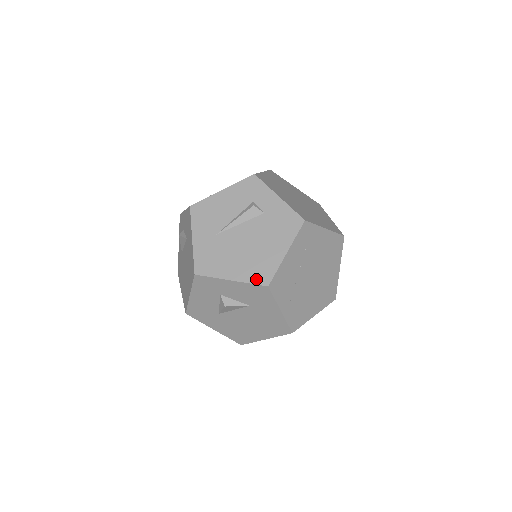
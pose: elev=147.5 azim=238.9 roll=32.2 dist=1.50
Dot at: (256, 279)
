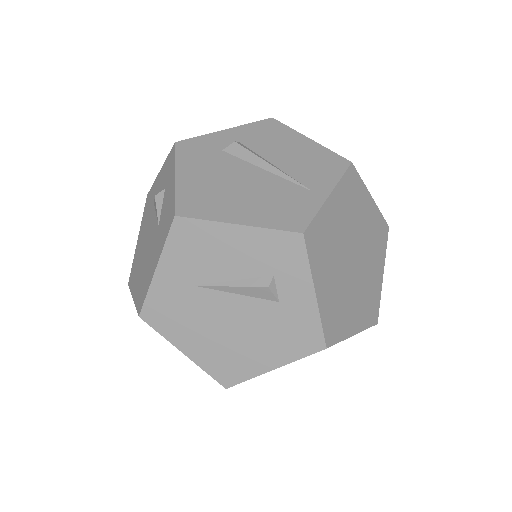
Dot at: (216, 373)
